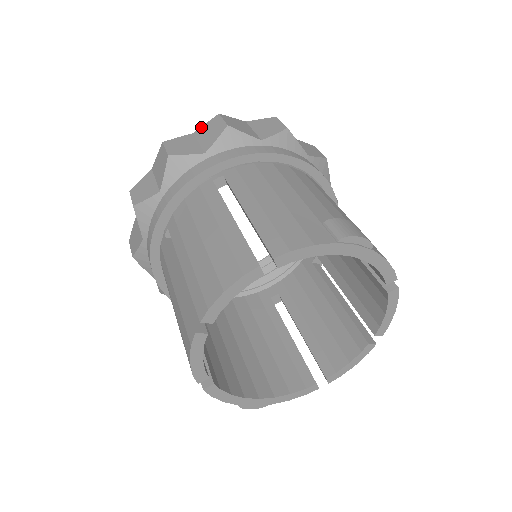
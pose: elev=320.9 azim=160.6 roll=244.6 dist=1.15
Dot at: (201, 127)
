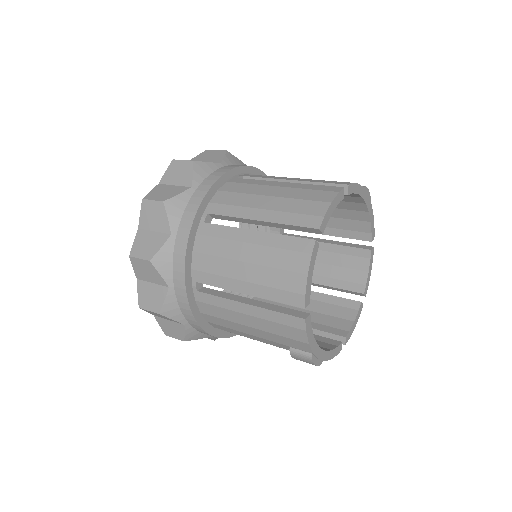
Dot at: (195, 157)
